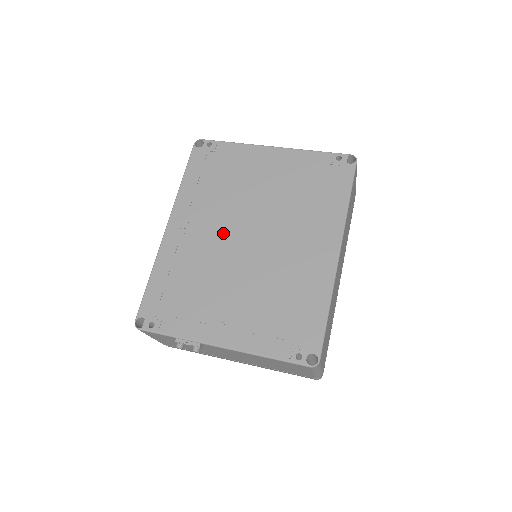
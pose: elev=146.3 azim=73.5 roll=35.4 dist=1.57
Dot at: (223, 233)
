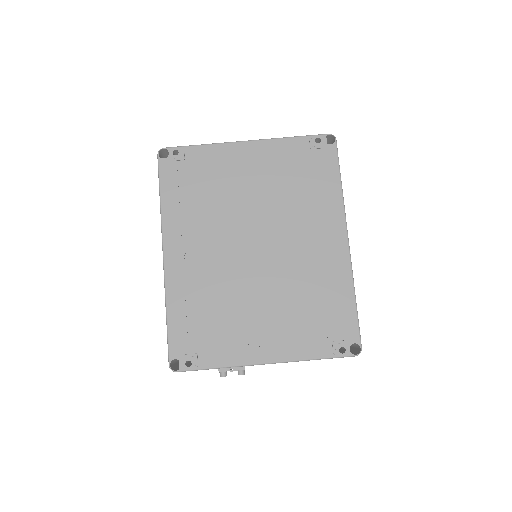
Dot at: (227, 249)
